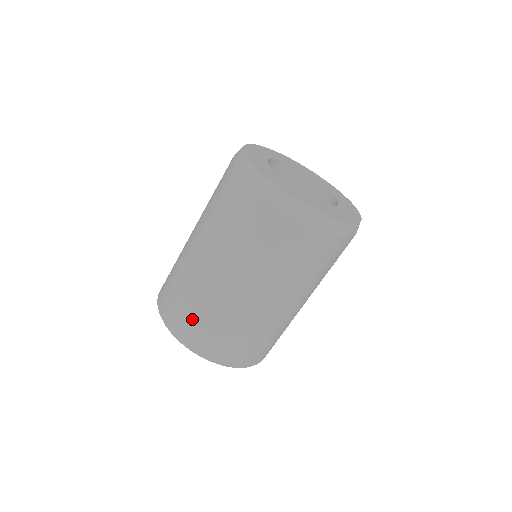
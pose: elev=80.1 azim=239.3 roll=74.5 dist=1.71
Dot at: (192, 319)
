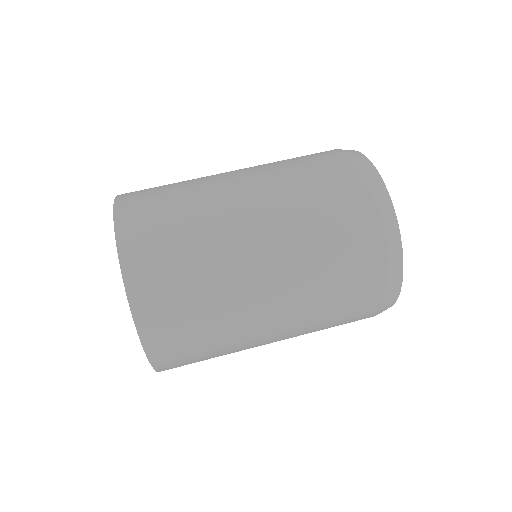
Dot at: (180, 306)
